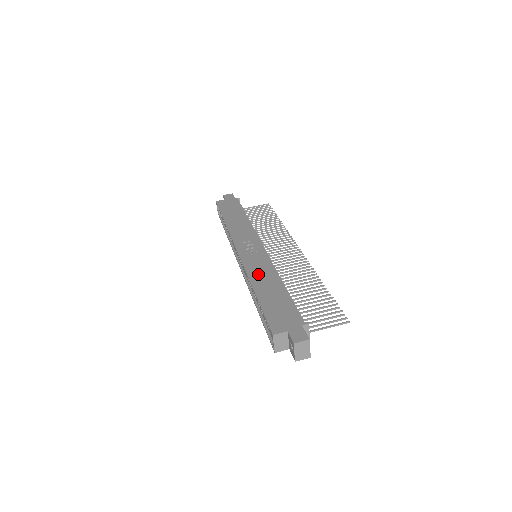
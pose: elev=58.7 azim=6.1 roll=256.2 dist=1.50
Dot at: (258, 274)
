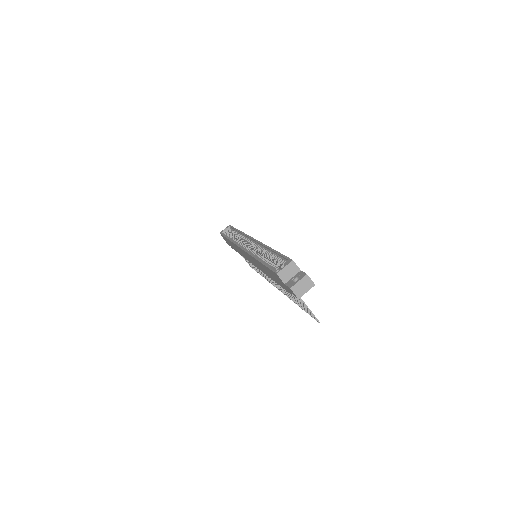
Dot at: occluded
